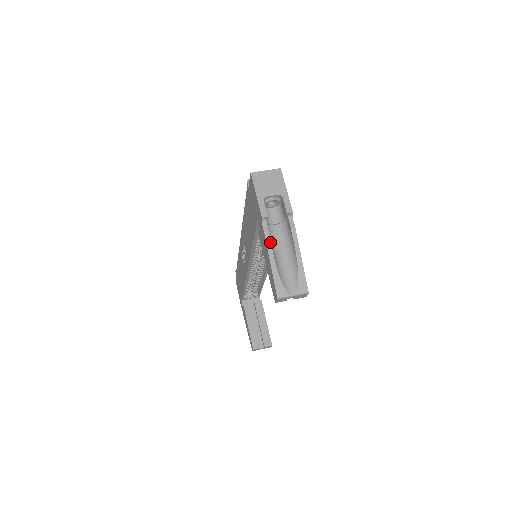
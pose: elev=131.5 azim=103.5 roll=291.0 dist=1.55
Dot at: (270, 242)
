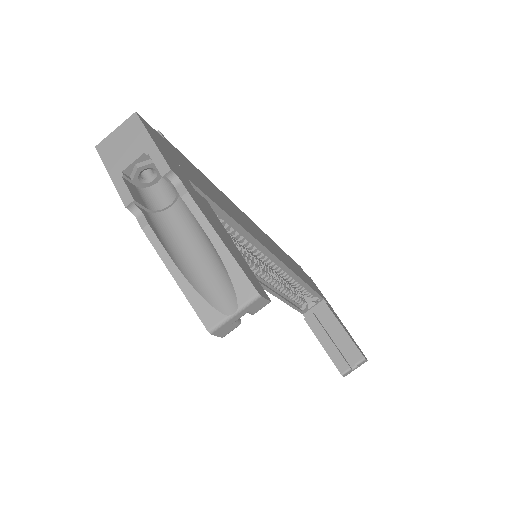
Dot at: (157, 240)
